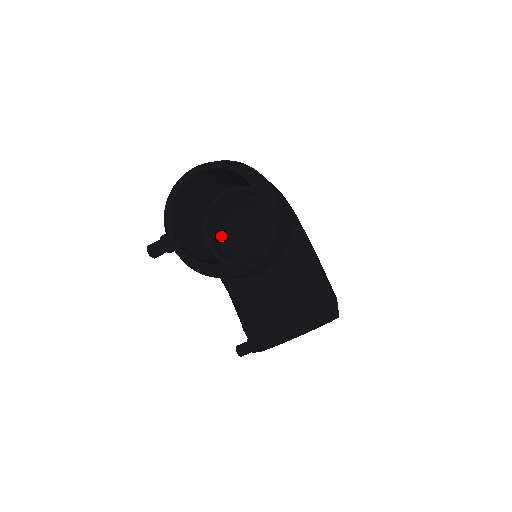
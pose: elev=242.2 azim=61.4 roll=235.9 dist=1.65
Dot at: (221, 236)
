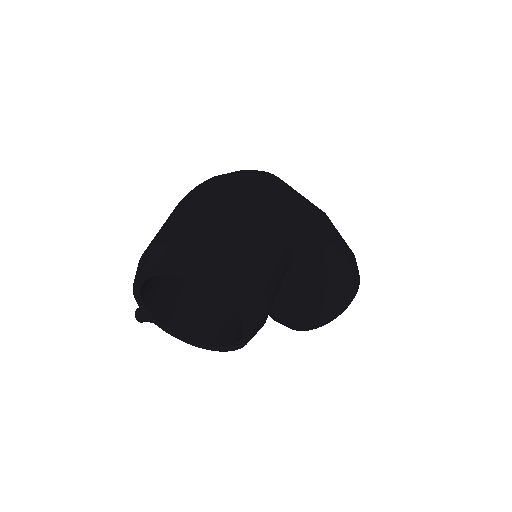
Dot at: occluded
